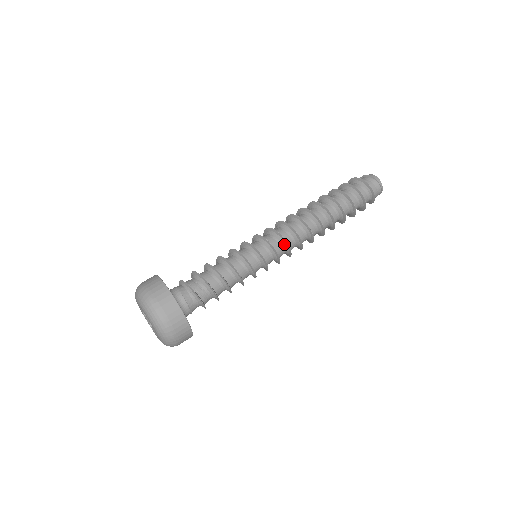
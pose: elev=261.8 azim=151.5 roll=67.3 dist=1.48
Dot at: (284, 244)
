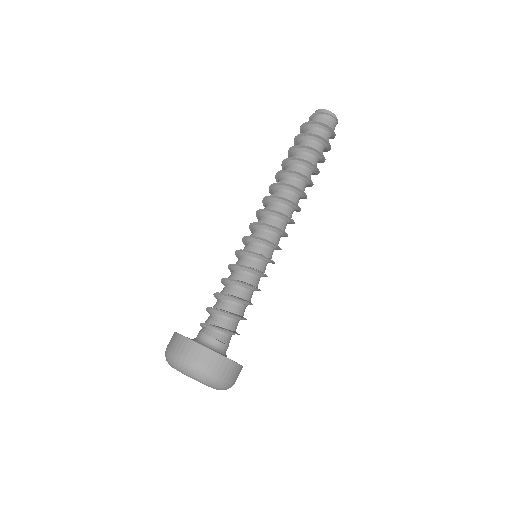
Dot at: (278, 232)
